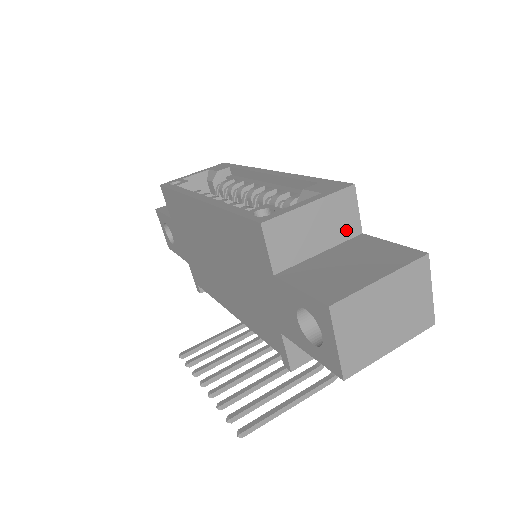
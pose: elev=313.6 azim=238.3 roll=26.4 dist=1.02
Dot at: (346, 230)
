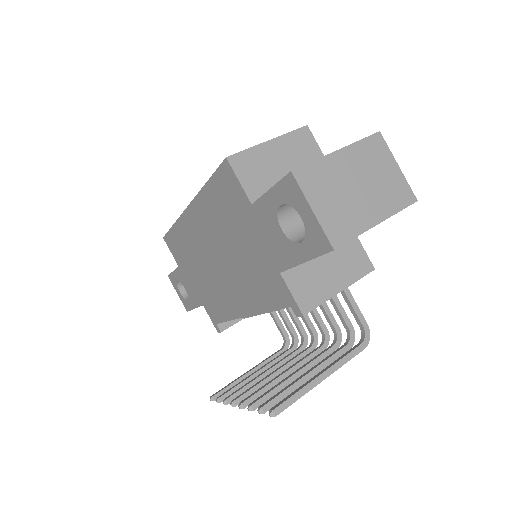
Dot at: occluded
